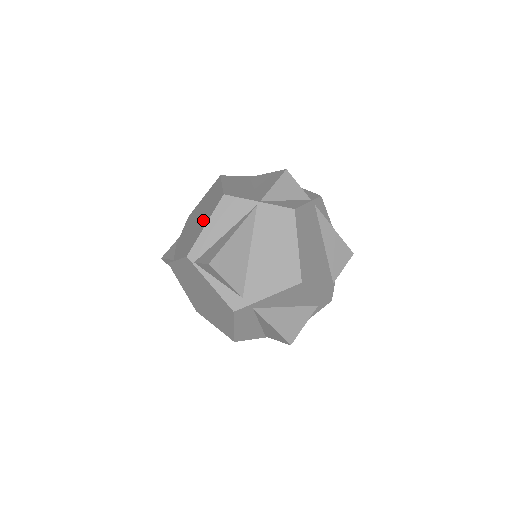
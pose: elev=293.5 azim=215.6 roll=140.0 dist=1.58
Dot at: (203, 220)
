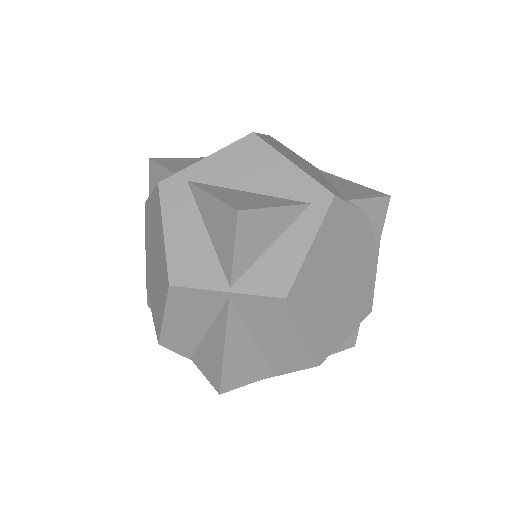
Dot at: occluded
